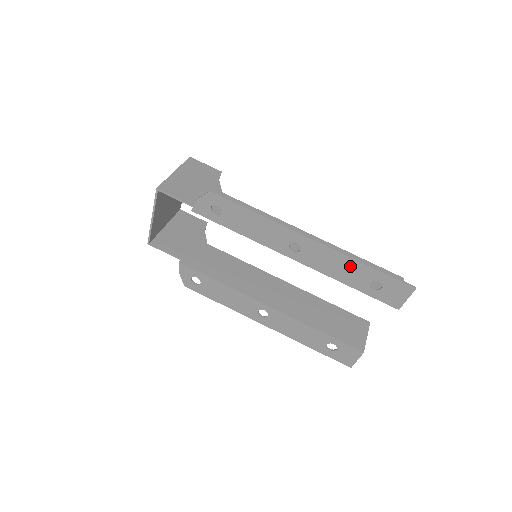
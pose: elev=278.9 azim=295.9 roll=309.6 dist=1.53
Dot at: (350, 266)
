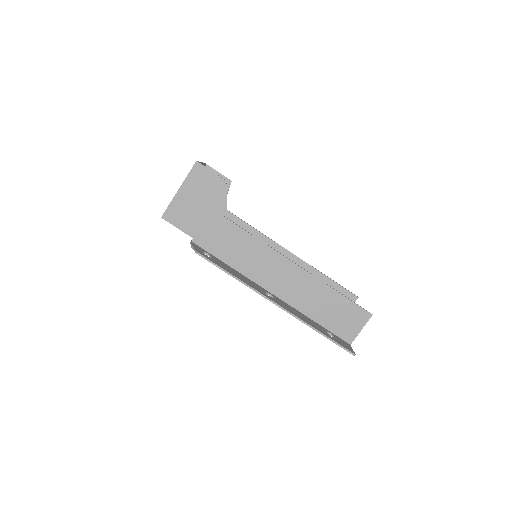
Dot at: occluded
